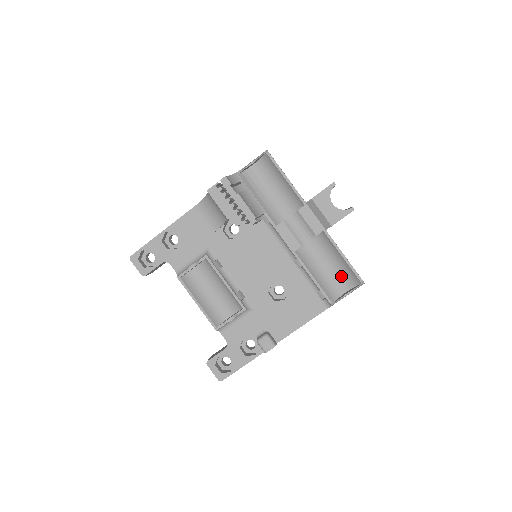
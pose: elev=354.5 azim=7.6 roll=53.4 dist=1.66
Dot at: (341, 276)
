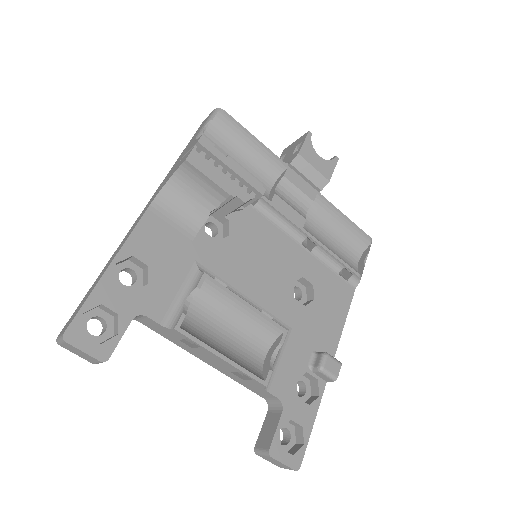
Dot at: (347, 246)
